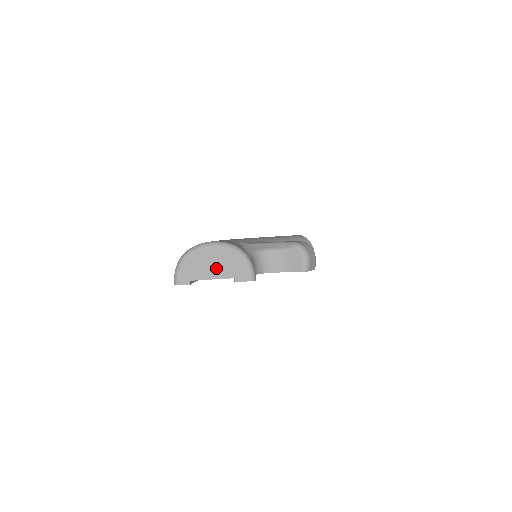
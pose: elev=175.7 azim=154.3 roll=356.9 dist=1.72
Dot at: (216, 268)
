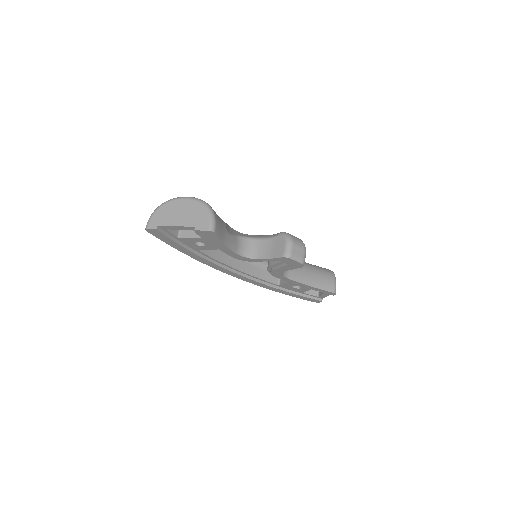
Dot at: (181, 217)
